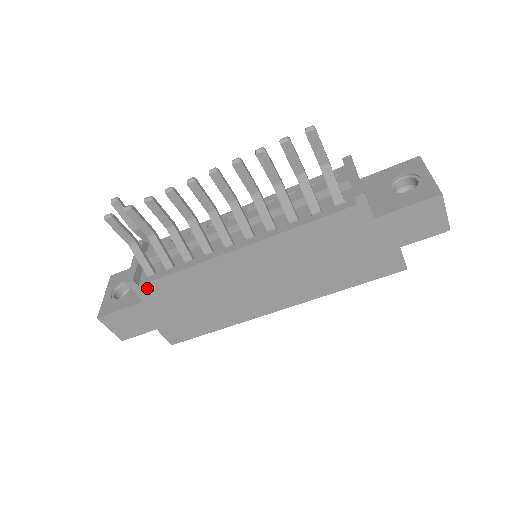
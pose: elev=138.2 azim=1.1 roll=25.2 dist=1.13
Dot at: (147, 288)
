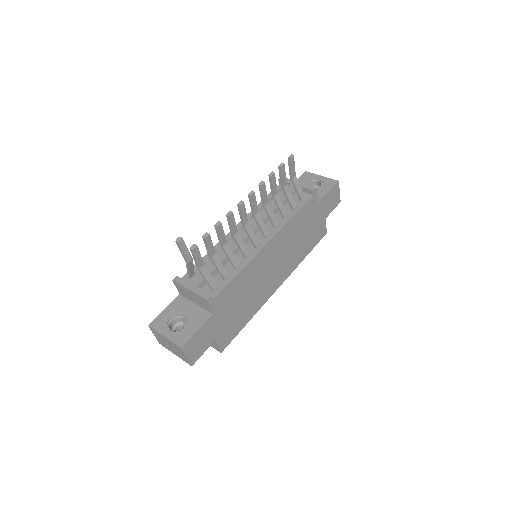
Dot at: (218, 299)
